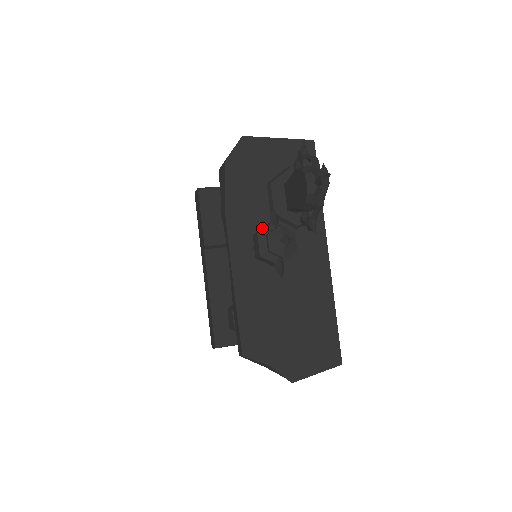
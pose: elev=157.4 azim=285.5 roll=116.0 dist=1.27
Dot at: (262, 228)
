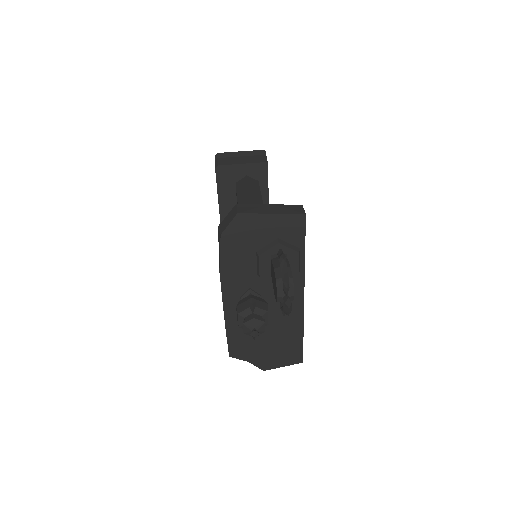
Dot at: (243, 305)
